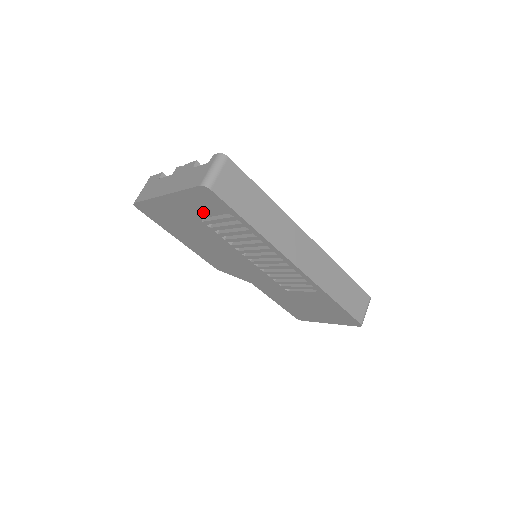
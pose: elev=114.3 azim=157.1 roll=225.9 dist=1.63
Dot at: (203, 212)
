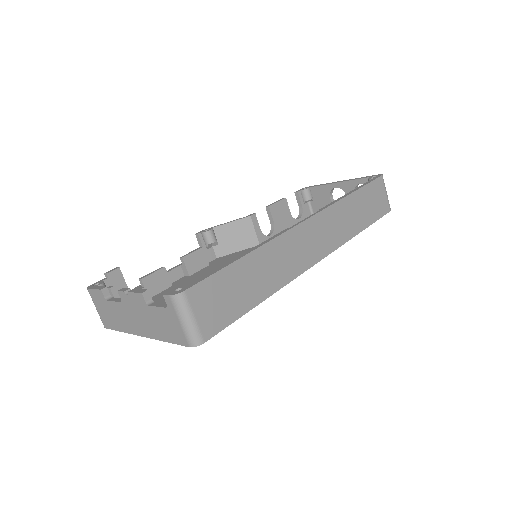
Dot at: occluded
